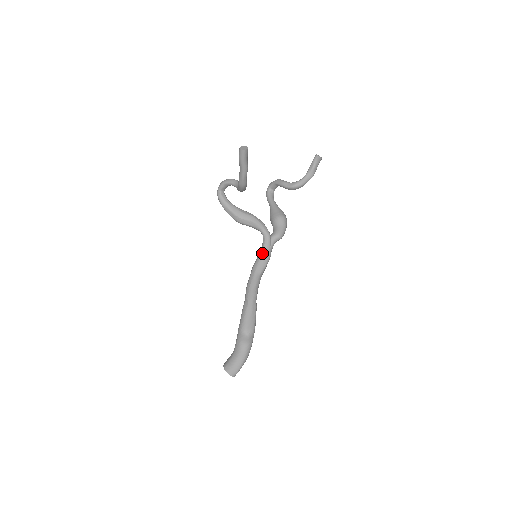
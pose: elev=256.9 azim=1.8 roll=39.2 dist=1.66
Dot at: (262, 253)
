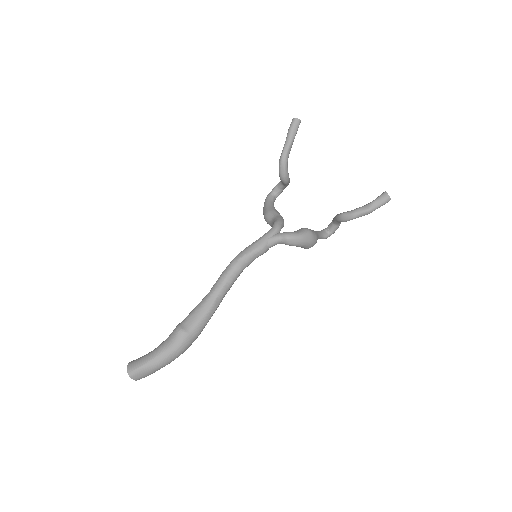
Dot at: occluded
